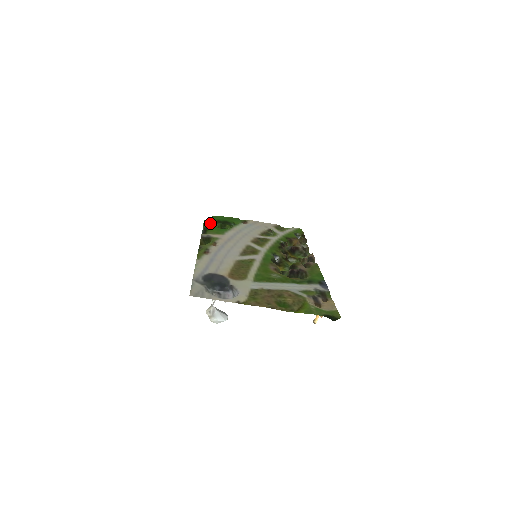
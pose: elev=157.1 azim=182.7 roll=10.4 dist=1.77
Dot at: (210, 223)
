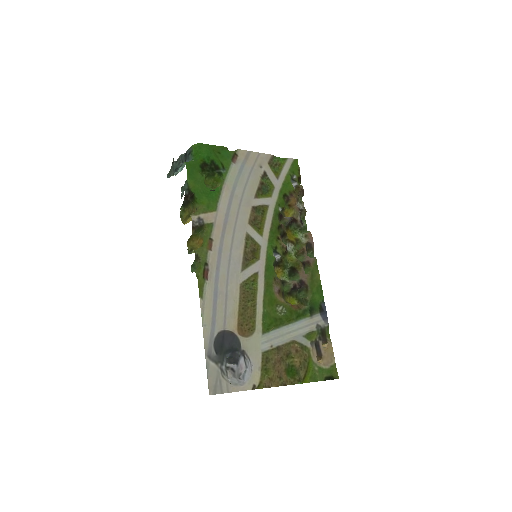
Dot at: (195, 175)
